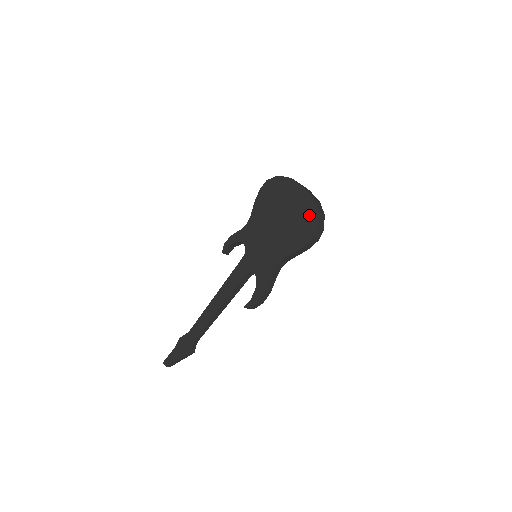
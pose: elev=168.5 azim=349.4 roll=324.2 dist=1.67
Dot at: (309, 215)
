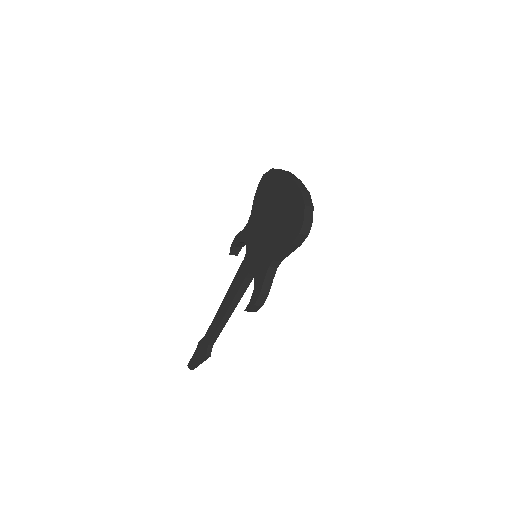
Dot at: (296, 209)
